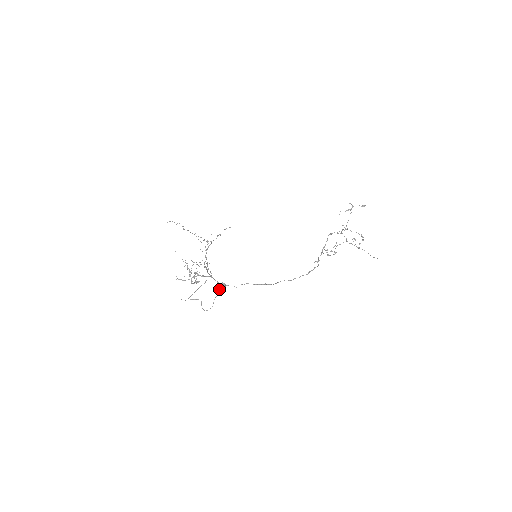
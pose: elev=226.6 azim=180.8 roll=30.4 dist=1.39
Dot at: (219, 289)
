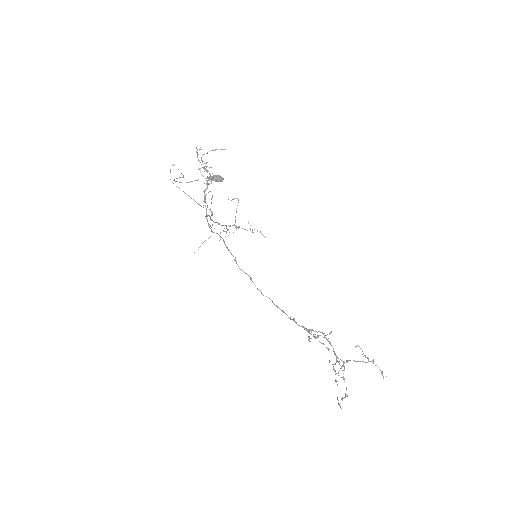
Dot at: (213, 175)
